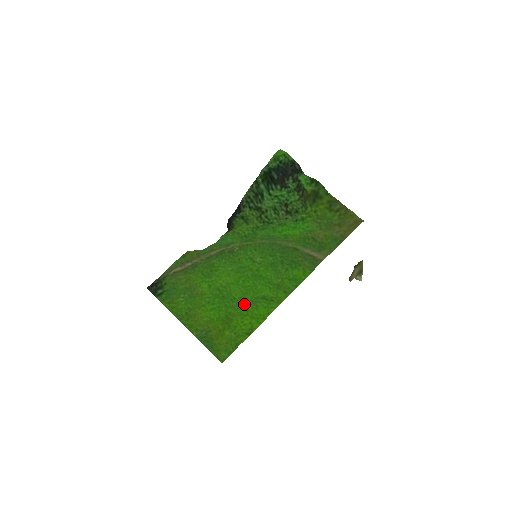
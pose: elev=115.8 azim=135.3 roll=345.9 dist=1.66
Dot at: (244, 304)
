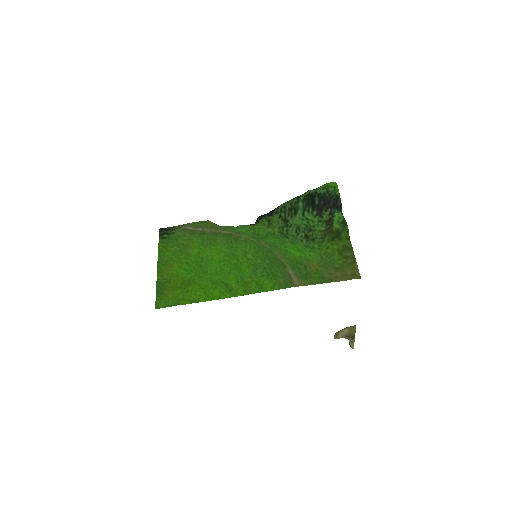
Dot at: (209, 280)
